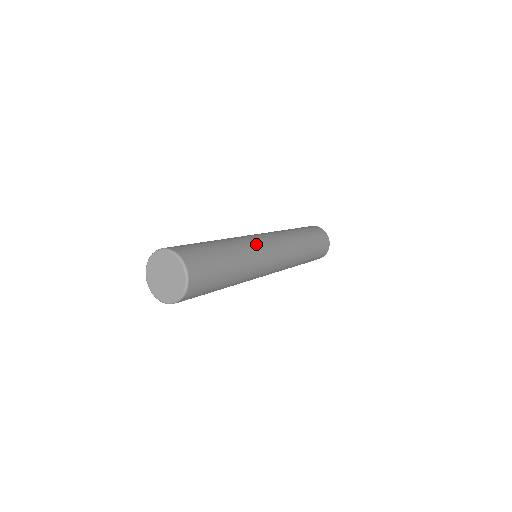
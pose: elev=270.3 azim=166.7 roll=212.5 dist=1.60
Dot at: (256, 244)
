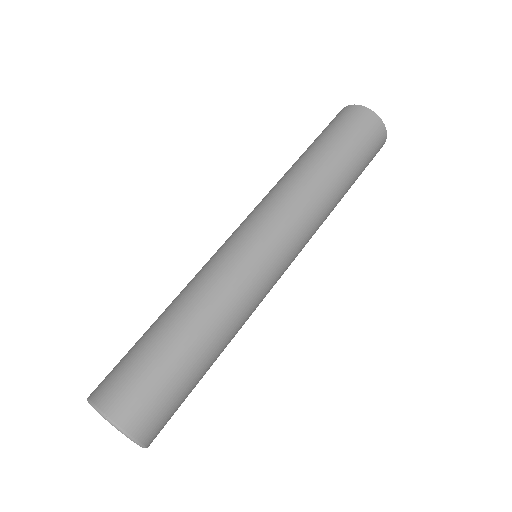
Dot at: (252, 287)
